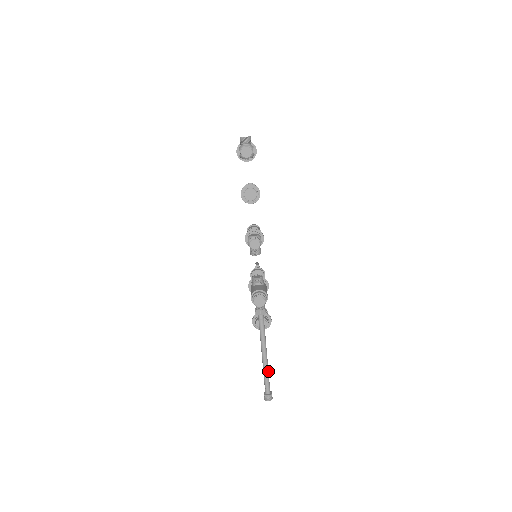
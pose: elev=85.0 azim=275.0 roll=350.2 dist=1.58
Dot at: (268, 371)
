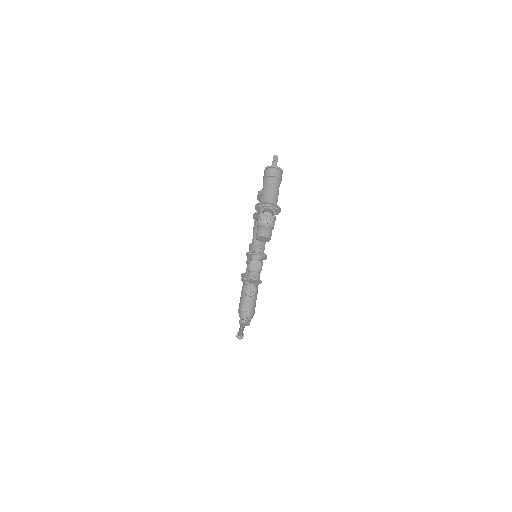
Dot at: (243, 330)
